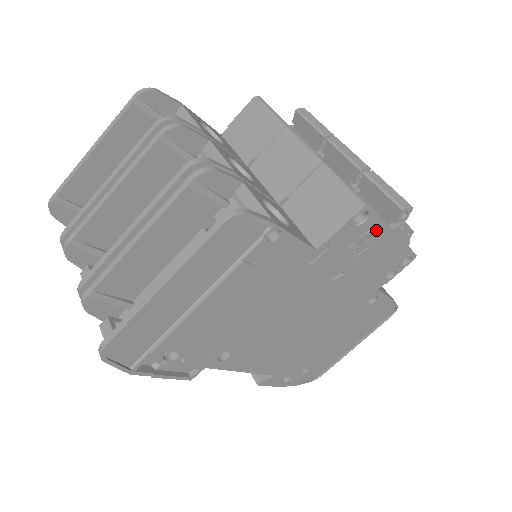
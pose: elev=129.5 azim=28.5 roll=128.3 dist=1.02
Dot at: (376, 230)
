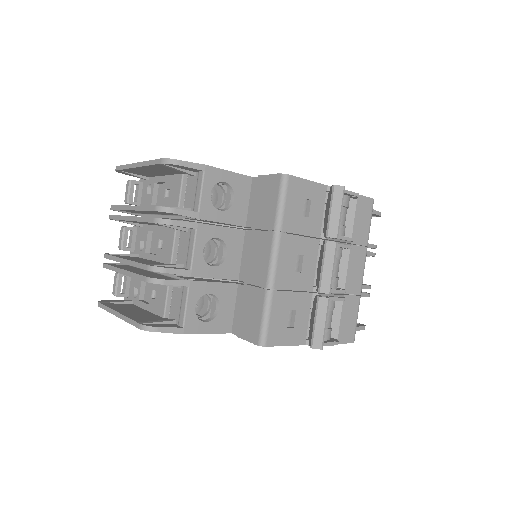
Dot at: occluded
